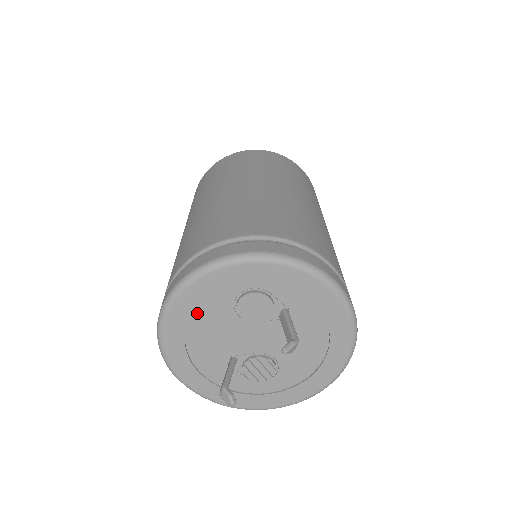
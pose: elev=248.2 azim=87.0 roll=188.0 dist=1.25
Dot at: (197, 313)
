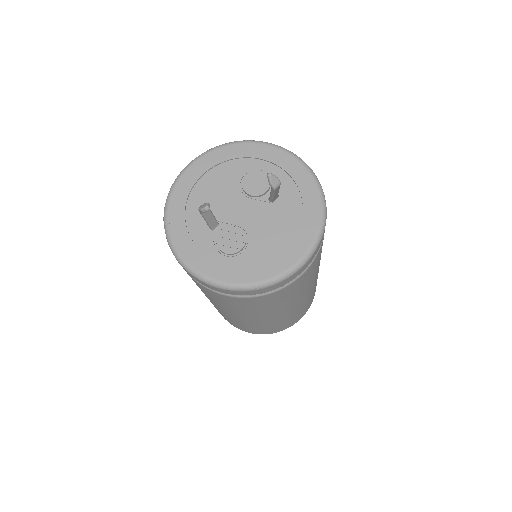
Dot at: (213, 175)
